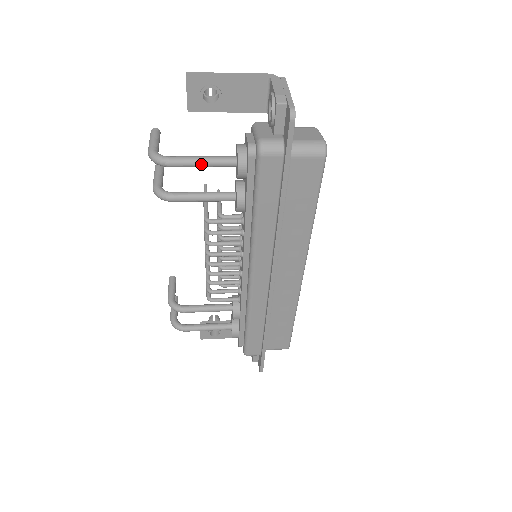
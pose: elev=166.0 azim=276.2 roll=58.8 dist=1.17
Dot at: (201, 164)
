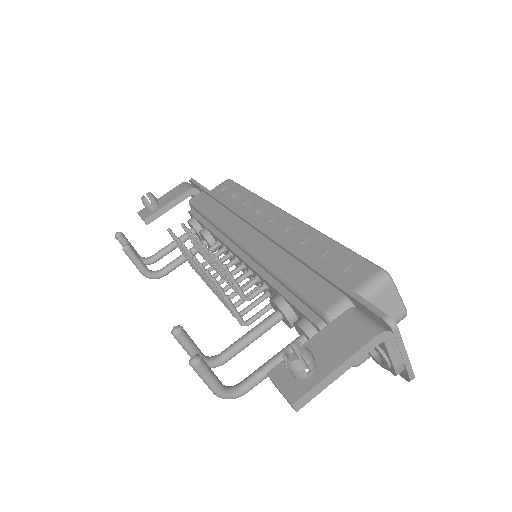
Dot at: occluded
